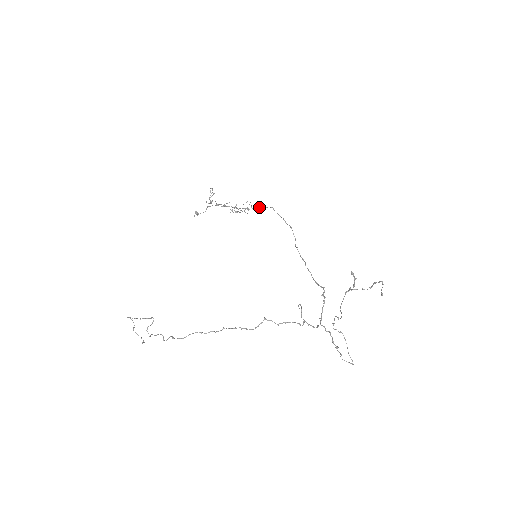
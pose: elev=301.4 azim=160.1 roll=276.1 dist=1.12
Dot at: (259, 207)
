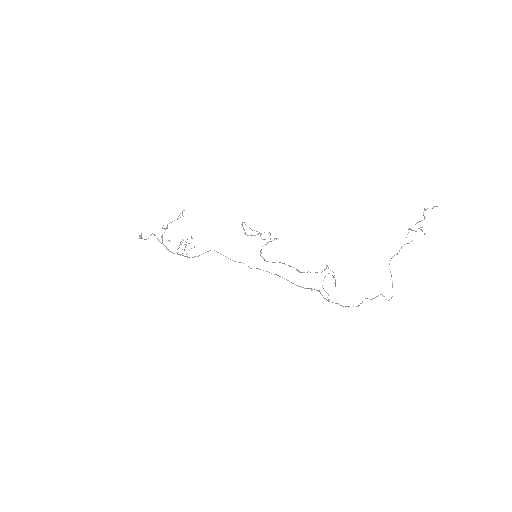
Dot at: (187, 256)
